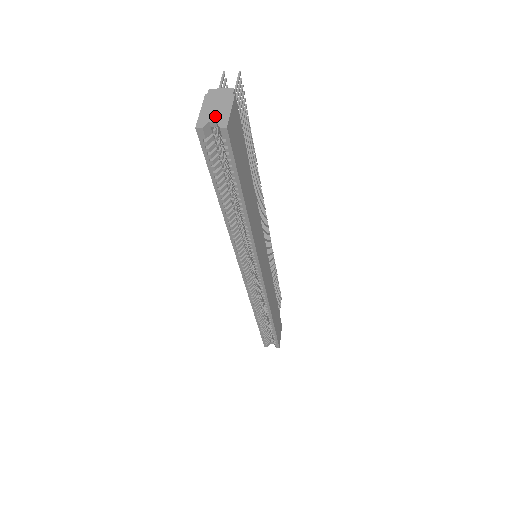
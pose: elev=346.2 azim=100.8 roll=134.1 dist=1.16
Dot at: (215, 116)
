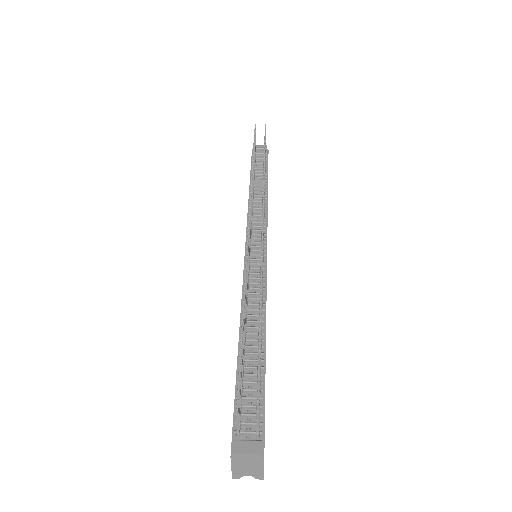
Dot at: (249, 473)
